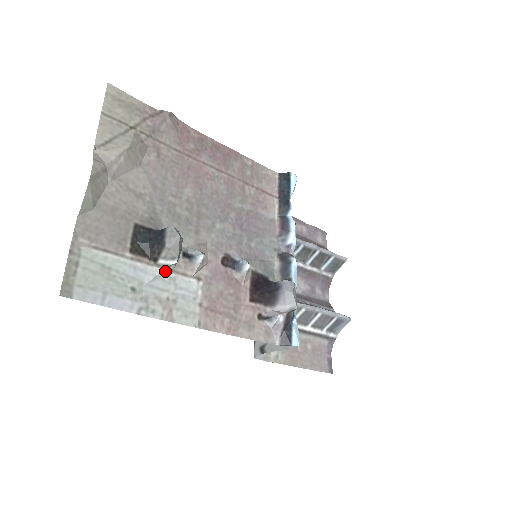
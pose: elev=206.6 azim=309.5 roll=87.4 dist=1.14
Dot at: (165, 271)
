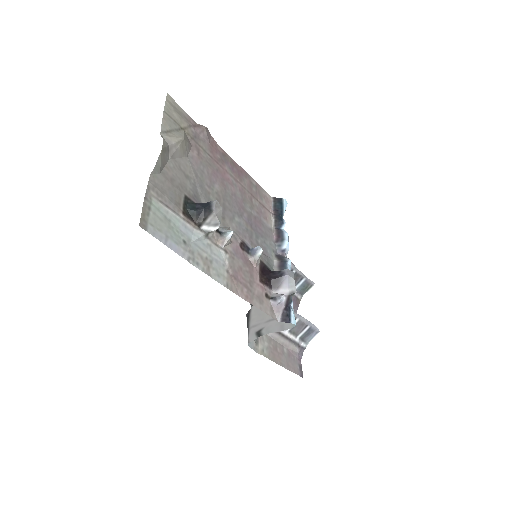
Dot at: (205, 236)
